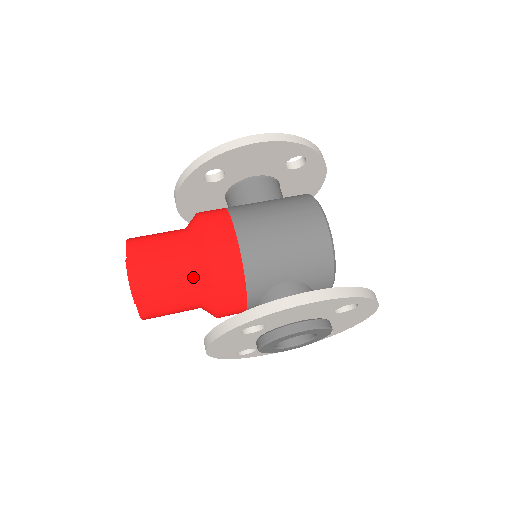
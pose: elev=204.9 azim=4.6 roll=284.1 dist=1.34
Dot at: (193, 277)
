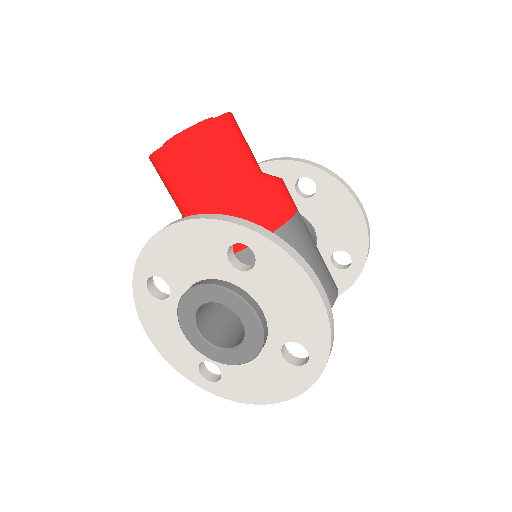
Dot at: (239, 185)
